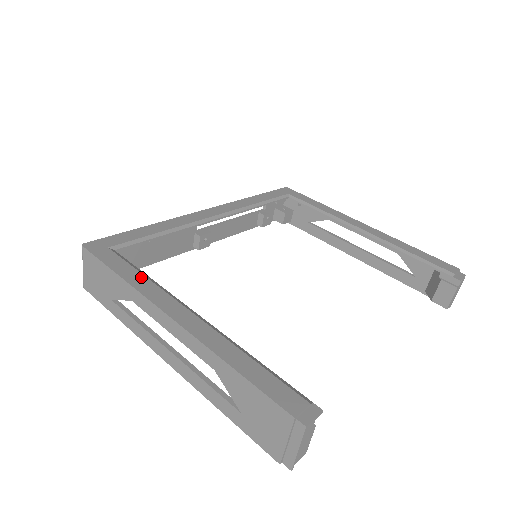
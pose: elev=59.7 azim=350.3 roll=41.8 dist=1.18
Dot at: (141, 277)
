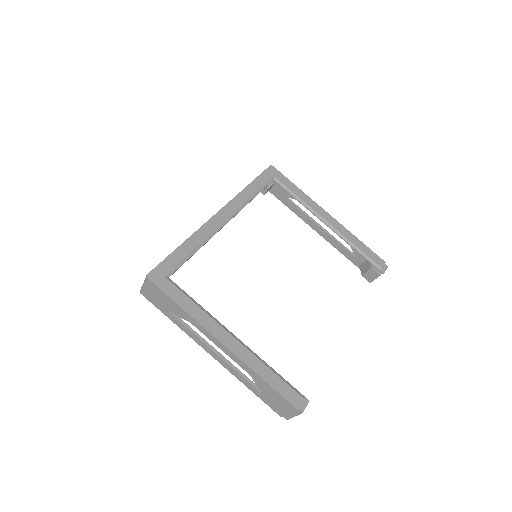
Dot at: (196, 307)
